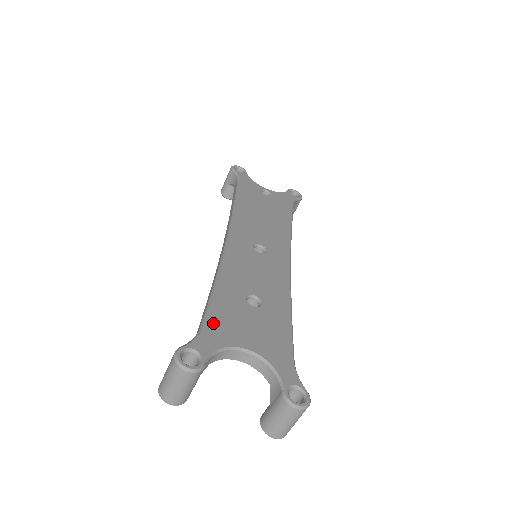
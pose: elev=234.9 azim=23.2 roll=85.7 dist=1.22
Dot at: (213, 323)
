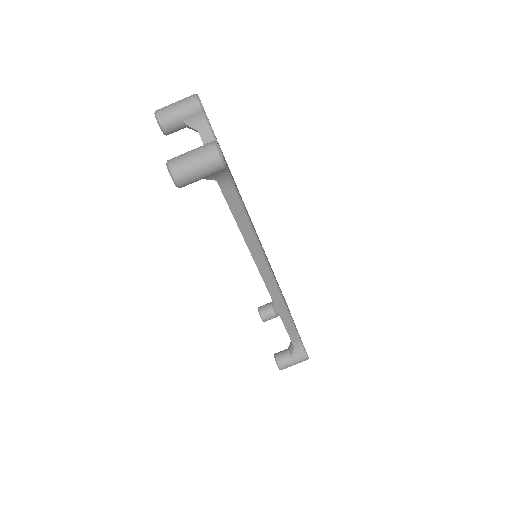
Dot at: occluded
